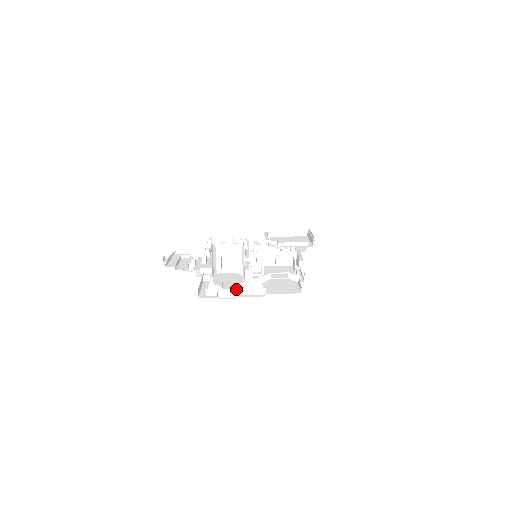
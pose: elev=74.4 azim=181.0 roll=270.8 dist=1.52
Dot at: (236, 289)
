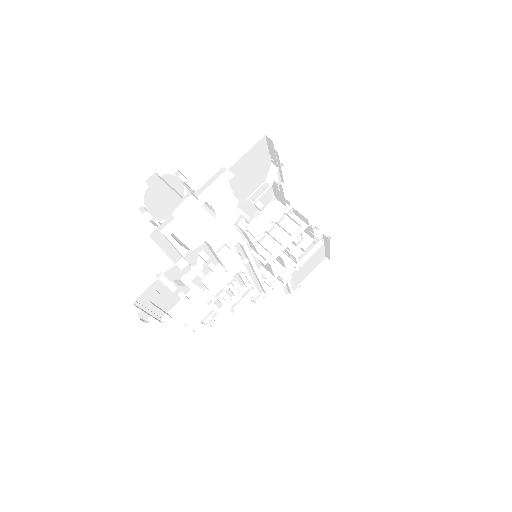
Dot at: (195, 200)
